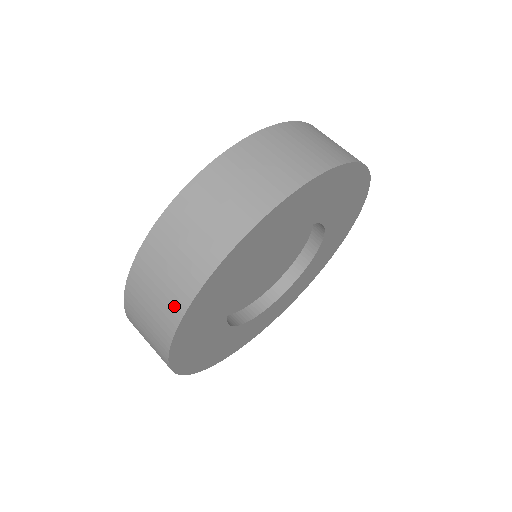
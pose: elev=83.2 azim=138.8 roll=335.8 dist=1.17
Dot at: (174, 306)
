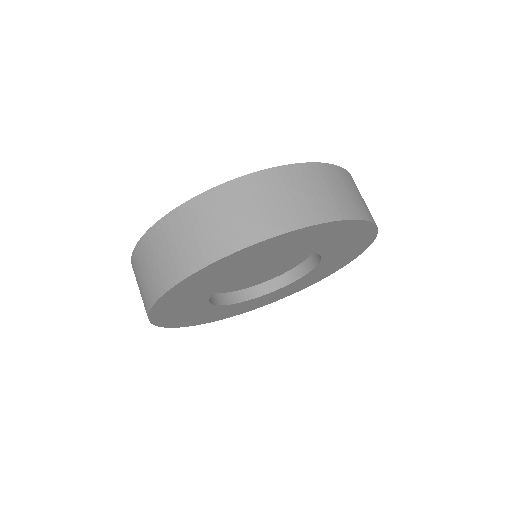
Dot at: (166, 278)
